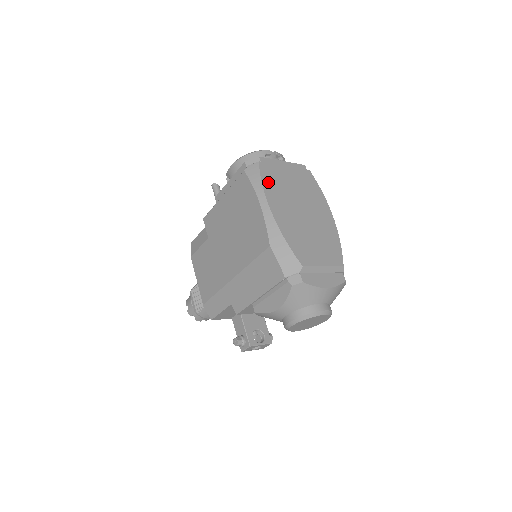
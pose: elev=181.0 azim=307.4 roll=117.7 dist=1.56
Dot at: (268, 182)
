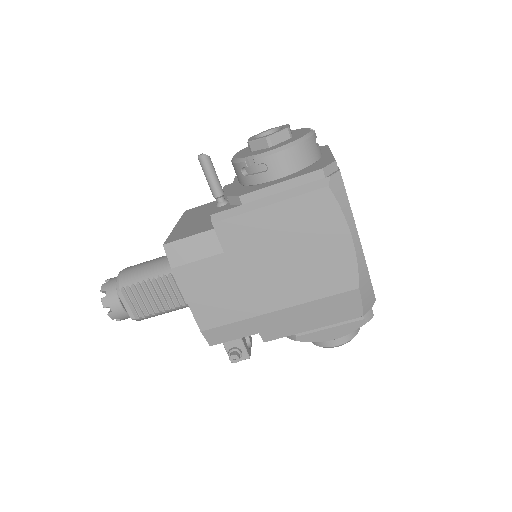
Dot at: occluded
